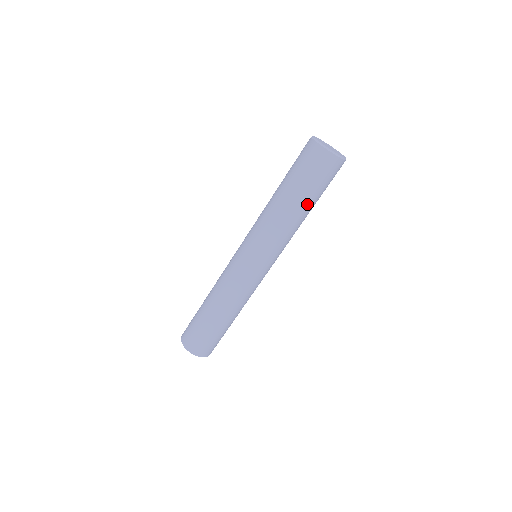
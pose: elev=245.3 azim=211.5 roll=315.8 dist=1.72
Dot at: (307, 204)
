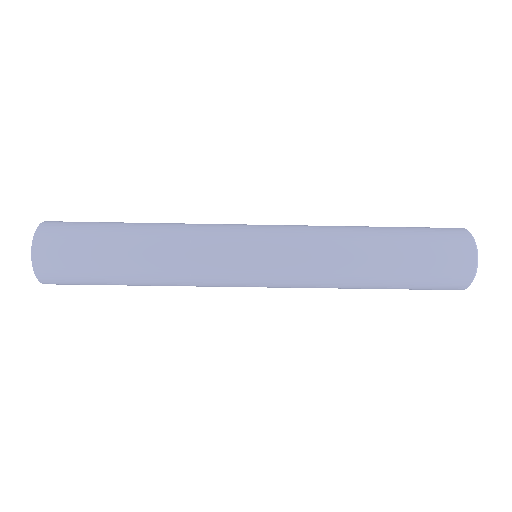
Dot at: (388, 270)
